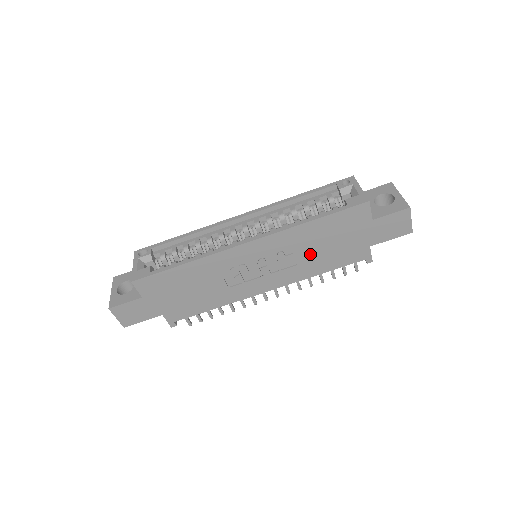
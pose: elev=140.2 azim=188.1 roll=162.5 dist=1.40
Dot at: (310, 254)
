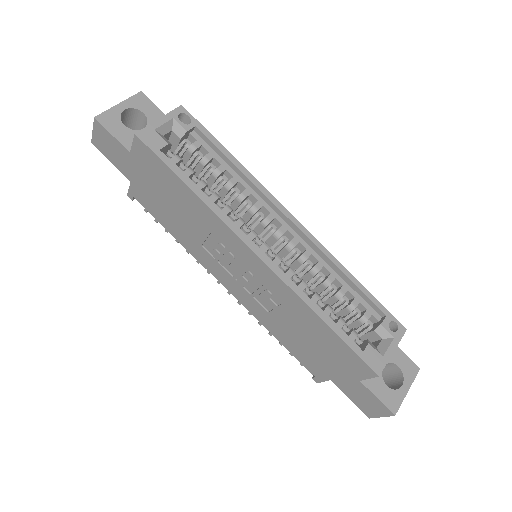
Dot at: (287, 323)
